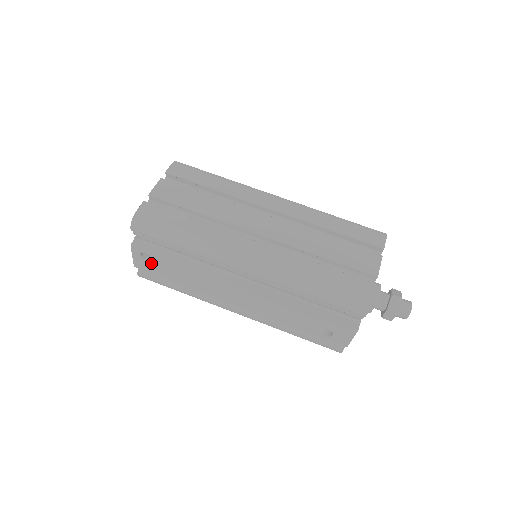
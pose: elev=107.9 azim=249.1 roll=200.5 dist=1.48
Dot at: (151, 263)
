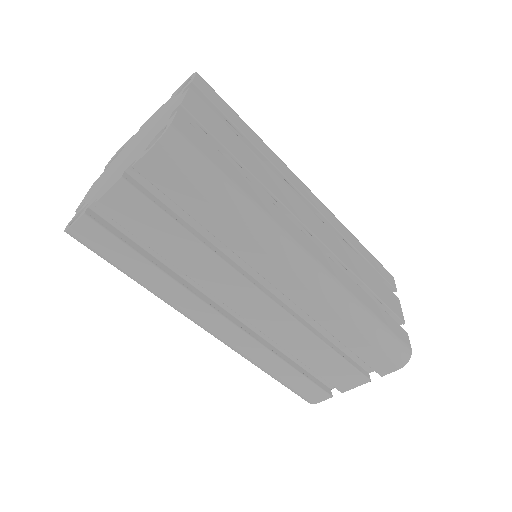
Dot at: occluded
